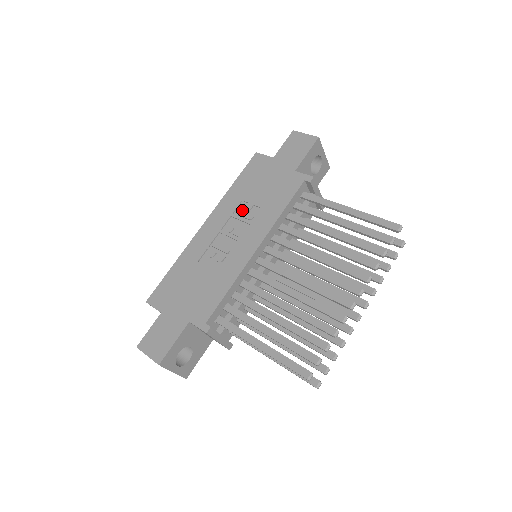
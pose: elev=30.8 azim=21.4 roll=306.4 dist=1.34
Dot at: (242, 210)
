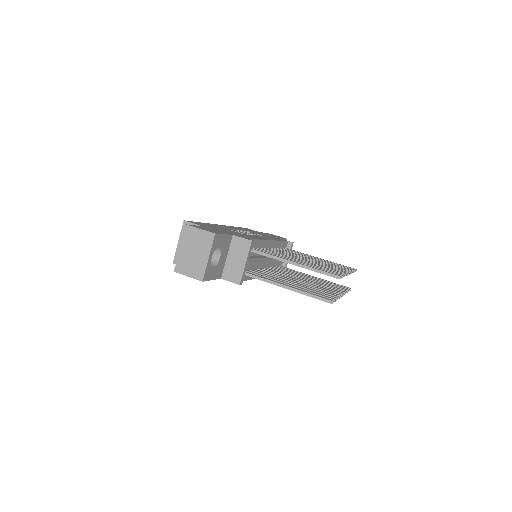
Dot at: occluded
